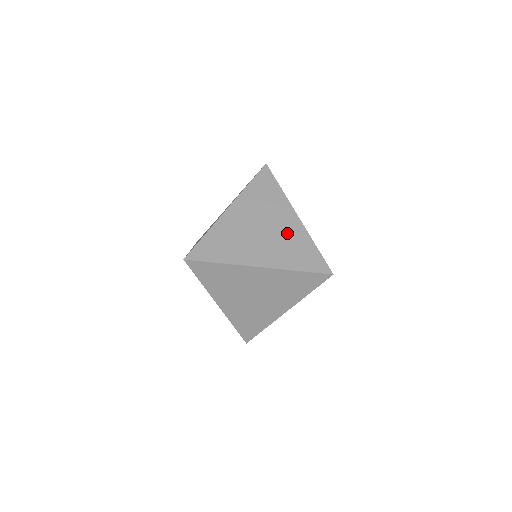
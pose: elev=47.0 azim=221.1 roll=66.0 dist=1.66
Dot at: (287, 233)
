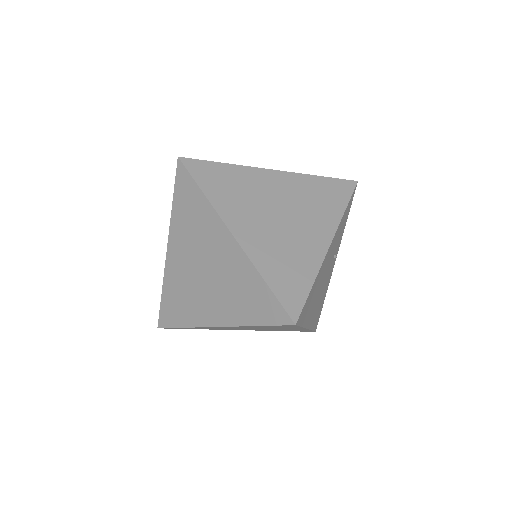
Dot at: (228, 269)
